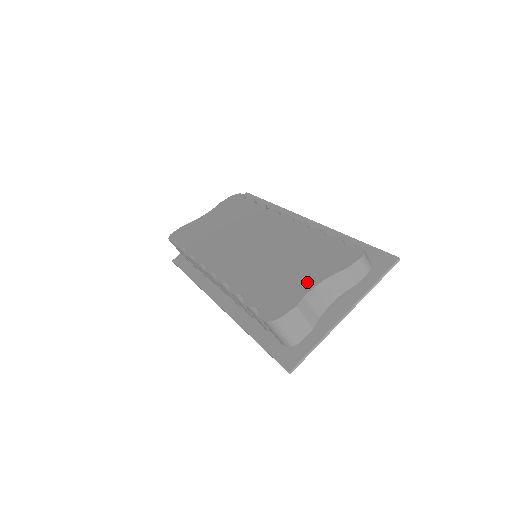
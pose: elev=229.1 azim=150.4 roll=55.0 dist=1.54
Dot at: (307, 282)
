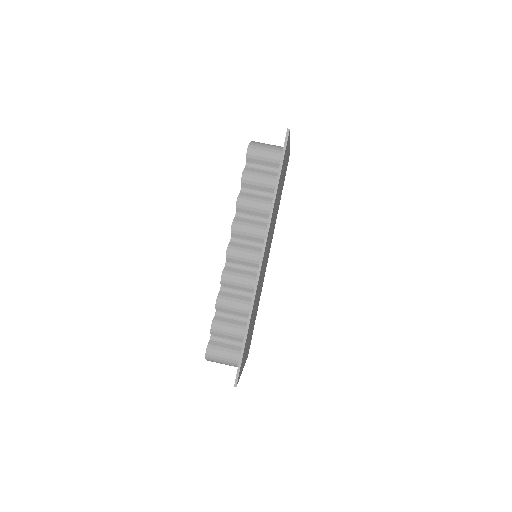
Dot at: occluded
